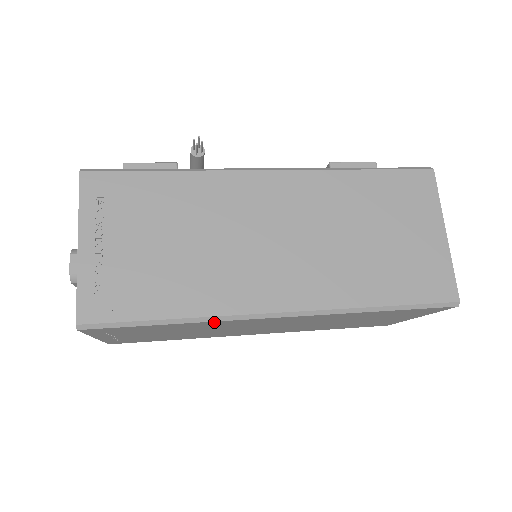
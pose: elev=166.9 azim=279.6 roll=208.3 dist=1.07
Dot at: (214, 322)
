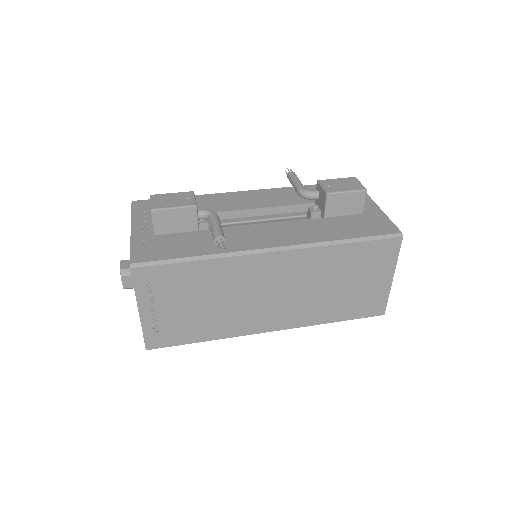
Dot at: occluded
